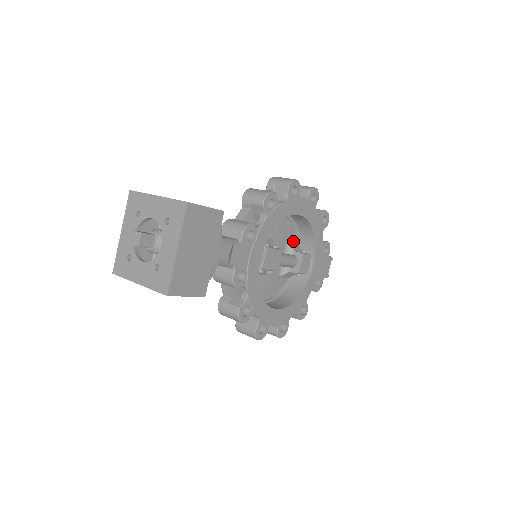
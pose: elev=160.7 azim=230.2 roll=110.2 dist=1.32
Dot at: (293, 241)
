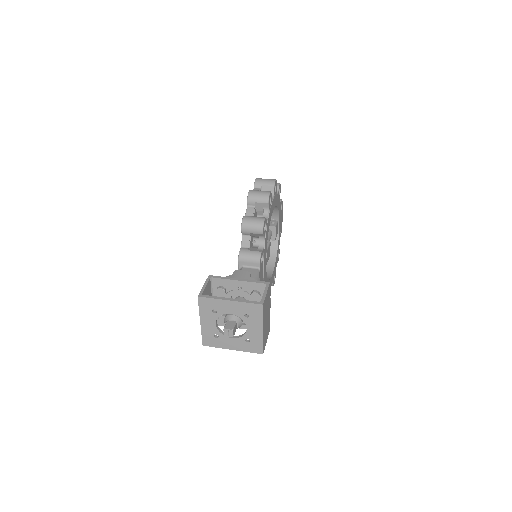
Dot at: occluded
